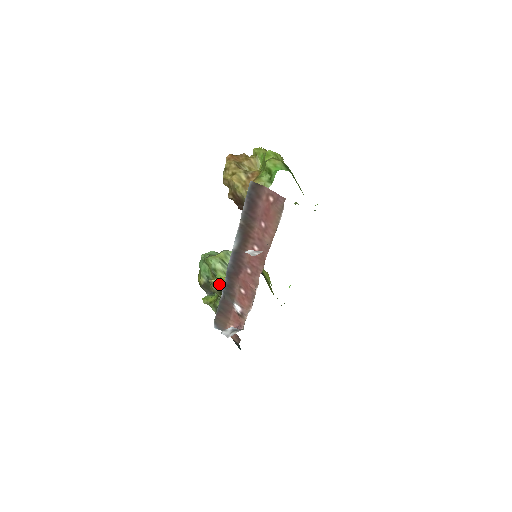
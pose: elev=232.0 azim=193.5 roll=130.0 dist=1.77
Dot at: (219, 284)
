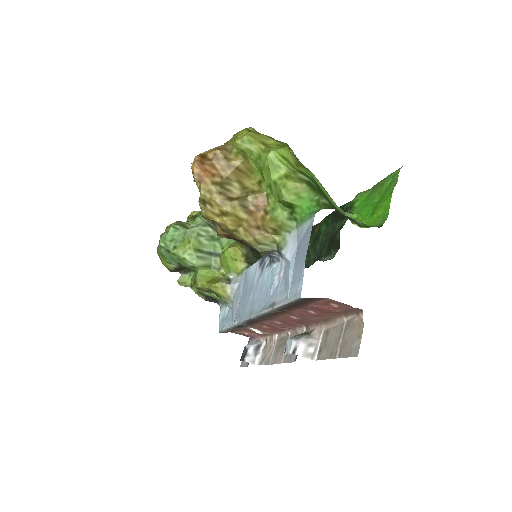
Dot at: (210, 290)
